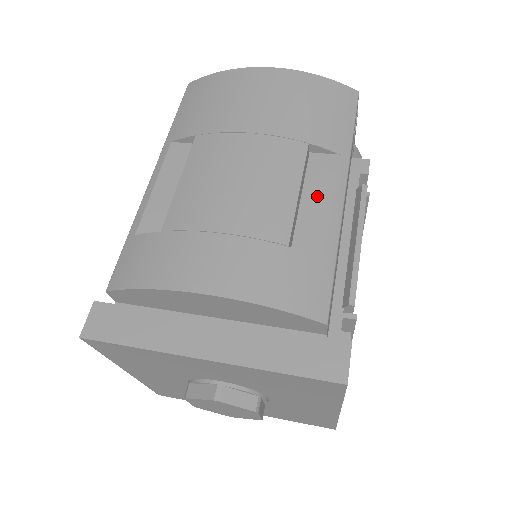
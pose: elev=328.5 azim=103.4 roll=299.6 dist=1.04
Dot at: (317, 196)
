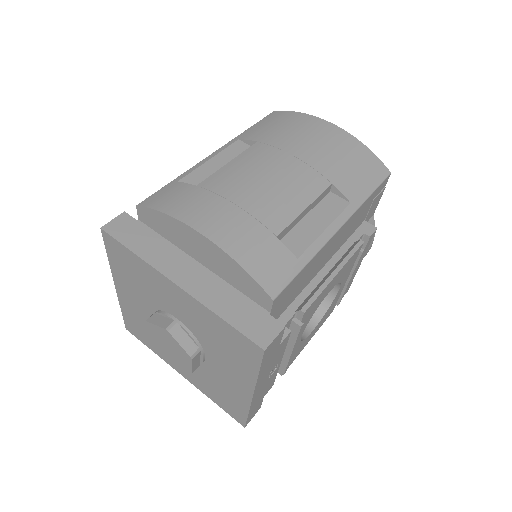
Dot at: (318, 220)
